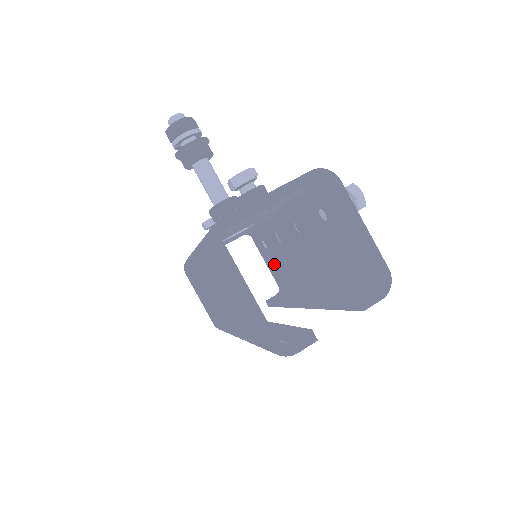
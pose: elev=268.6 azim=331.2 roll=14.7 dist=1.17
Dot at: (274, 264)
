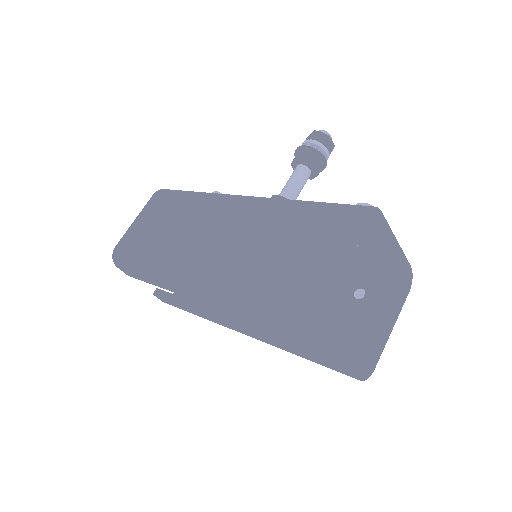
Dot at: occluded
